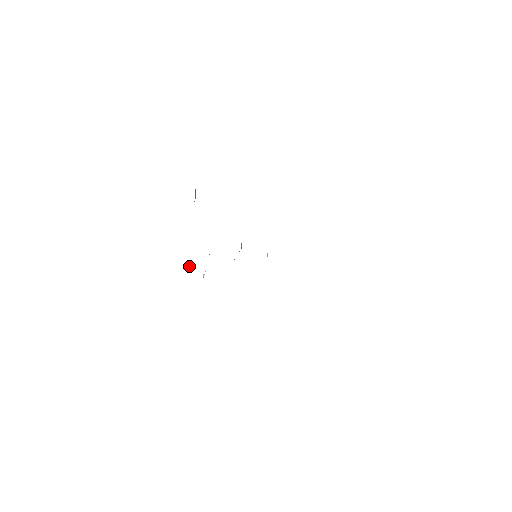
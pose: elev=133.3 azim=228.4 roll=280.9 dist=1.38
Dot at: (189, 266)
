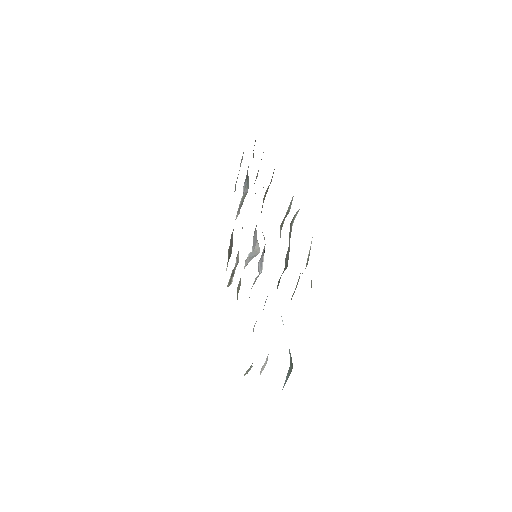
Dot at: (226, 268)
